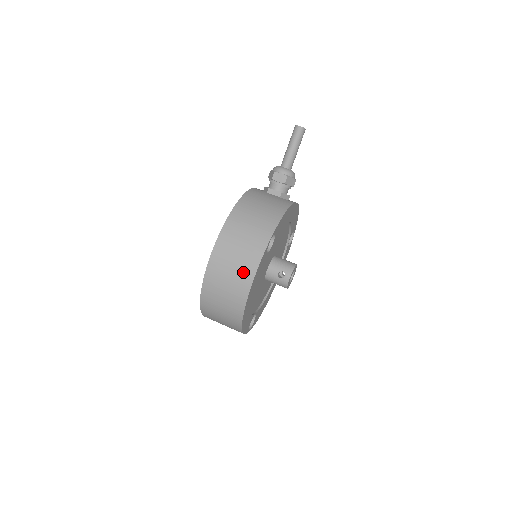
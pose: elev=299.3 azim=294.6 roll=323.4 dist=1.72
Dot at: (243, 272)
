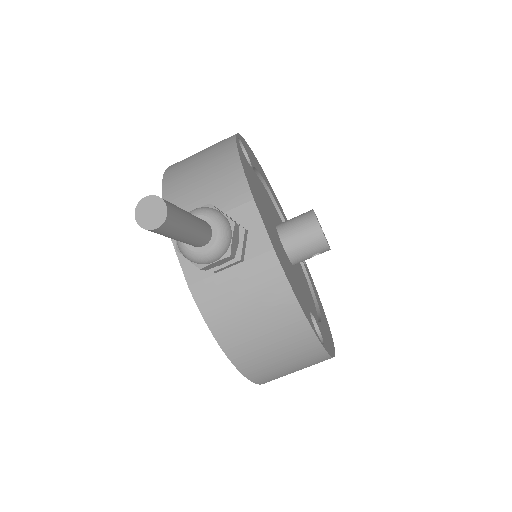
Dot at: occluded
